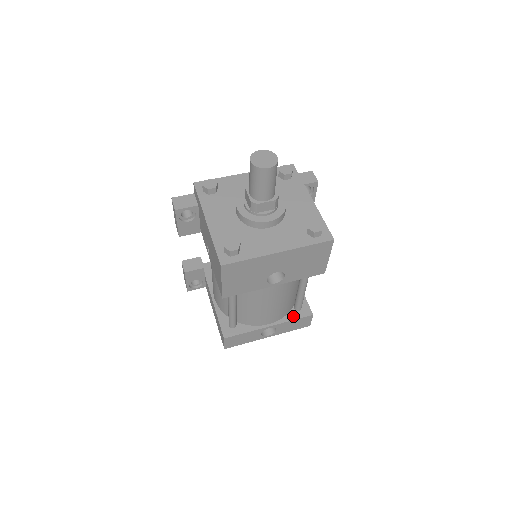
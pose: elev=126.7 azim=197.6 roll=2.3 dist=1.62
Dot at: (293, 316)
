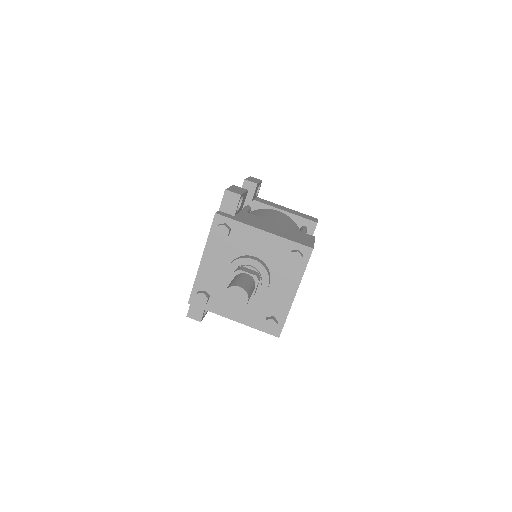
Dot at: occluded
